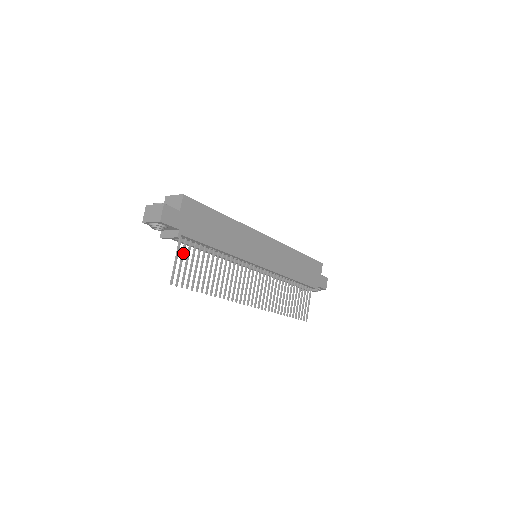
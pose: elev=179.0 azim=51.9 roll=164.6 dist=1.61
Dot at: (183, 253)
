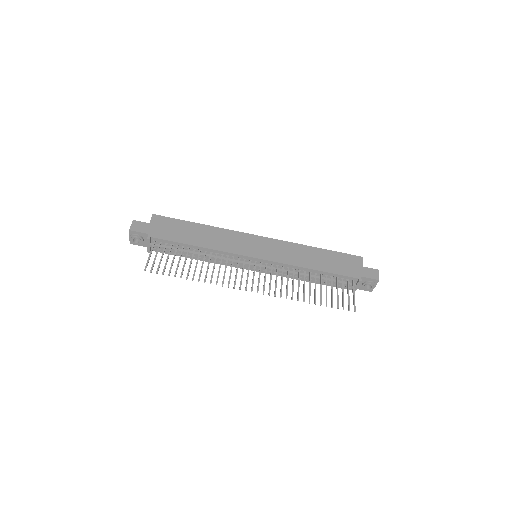
Dot at: (157, 251)
